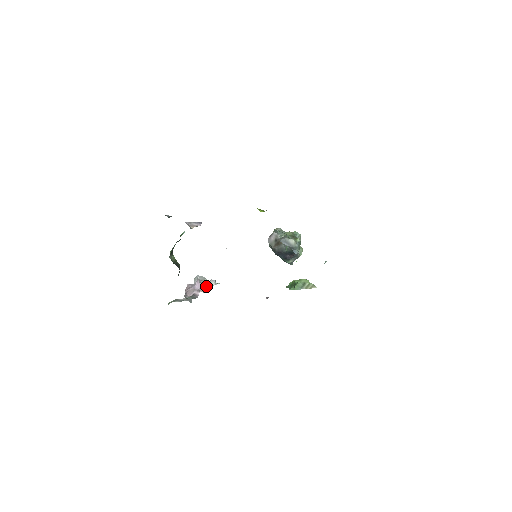
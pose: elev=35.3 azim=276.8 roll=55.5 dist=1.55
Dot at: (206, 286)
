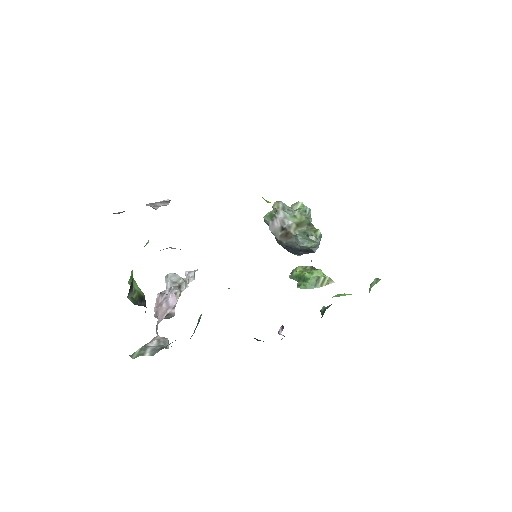
Dot at: (183, 289)
